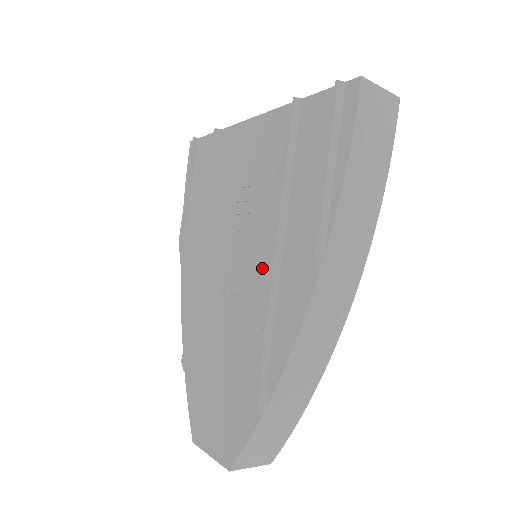
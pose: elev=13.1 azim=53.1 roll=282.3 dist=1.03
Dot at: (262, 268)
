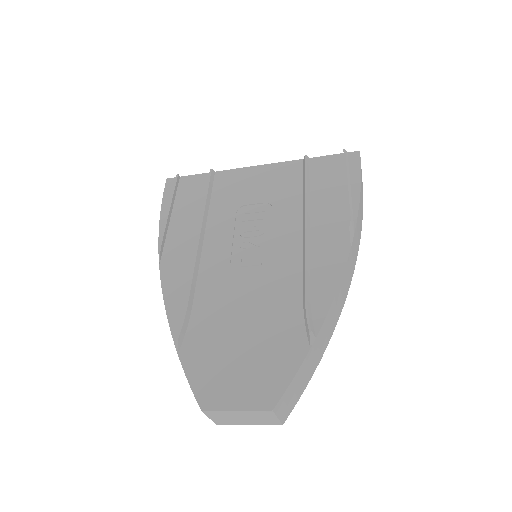
Dot at: (288, 249)
